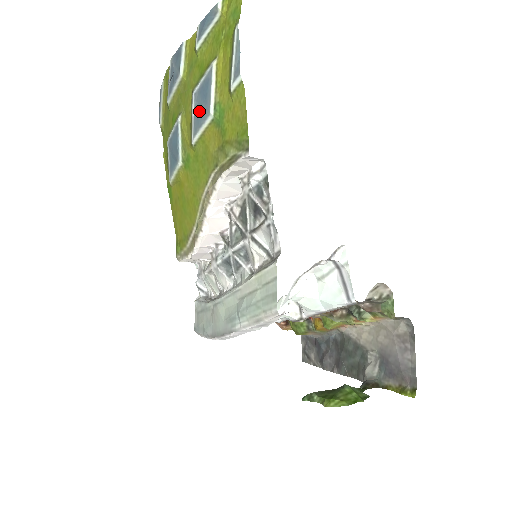
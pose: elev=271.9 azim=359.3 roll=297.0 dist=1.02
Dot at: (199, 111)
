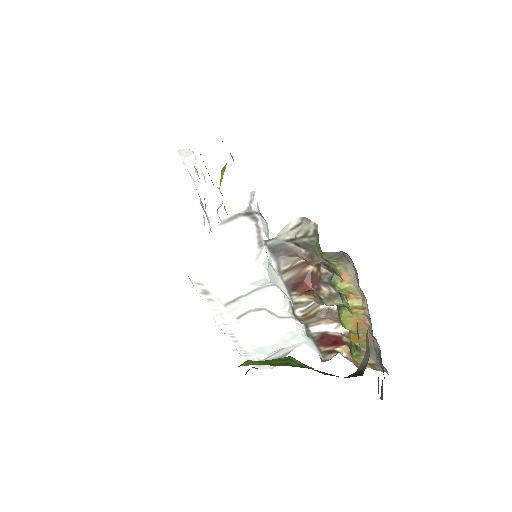
Dot at: occluded
